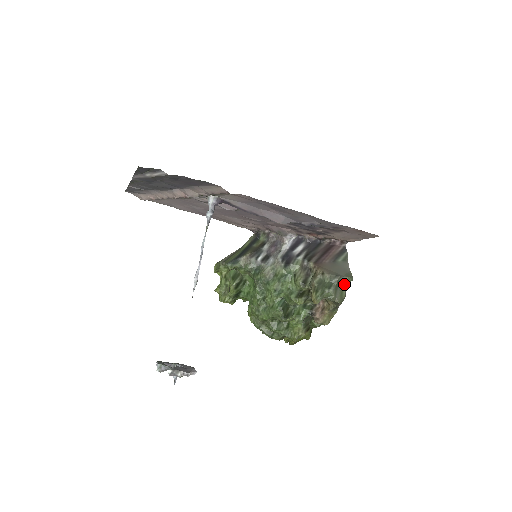
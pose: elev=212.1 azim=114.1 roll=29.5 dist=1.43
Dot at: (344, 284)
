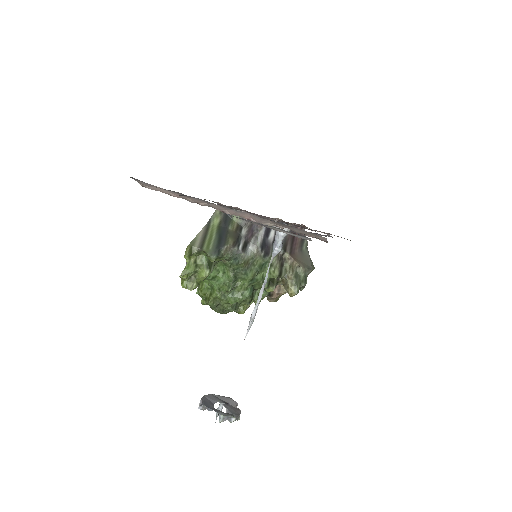
Dot at: occluded
